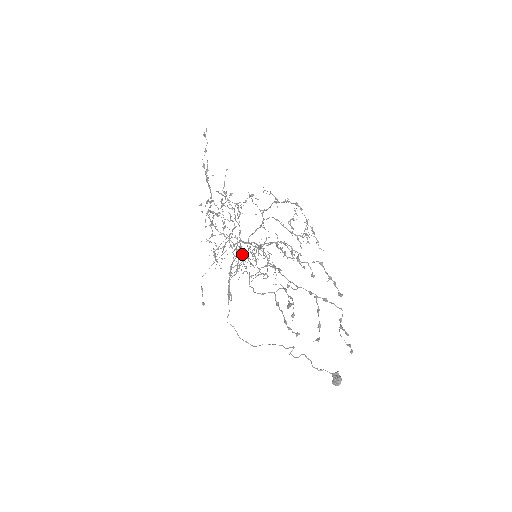
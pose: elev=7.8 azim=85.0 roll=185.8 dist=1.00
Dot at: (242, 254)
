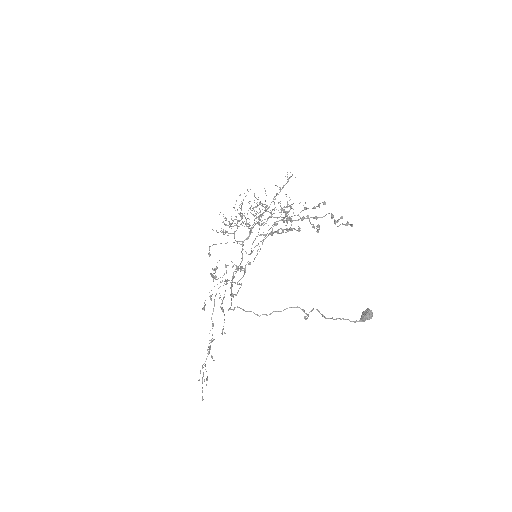
Dot at: (245, 218)
